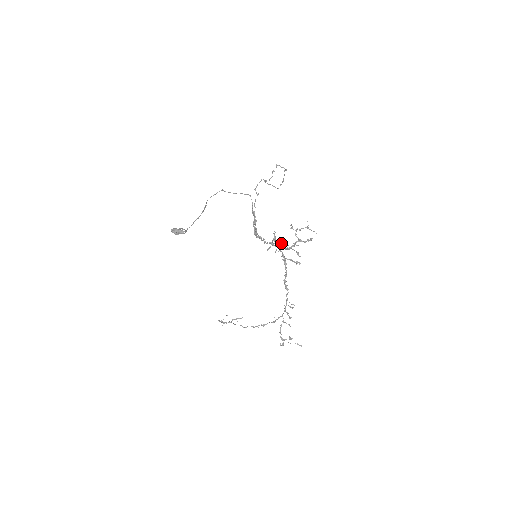
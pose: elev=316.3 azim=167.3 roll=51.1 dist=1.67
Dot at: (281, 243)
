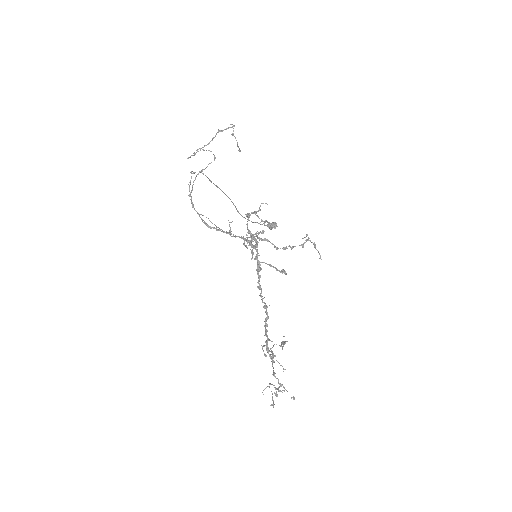
Dot at: (259, 238)
